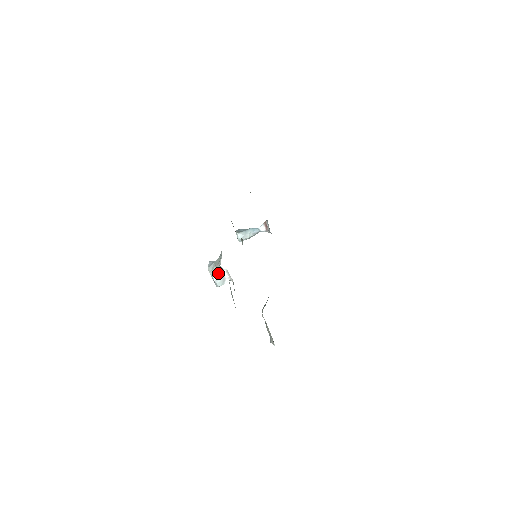
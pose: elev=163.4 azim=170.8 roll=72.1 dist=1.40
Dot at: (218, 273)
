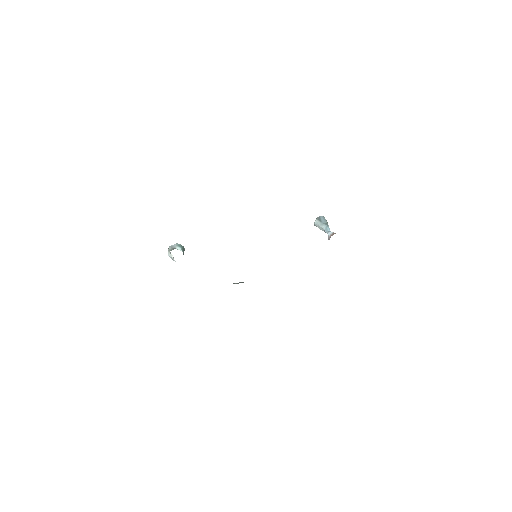
Dot at: (170, 254)
